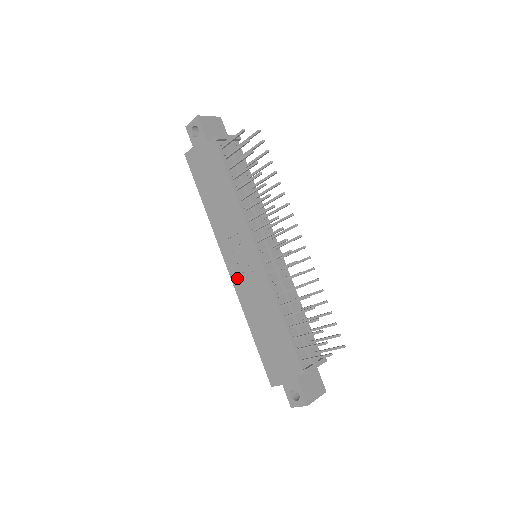
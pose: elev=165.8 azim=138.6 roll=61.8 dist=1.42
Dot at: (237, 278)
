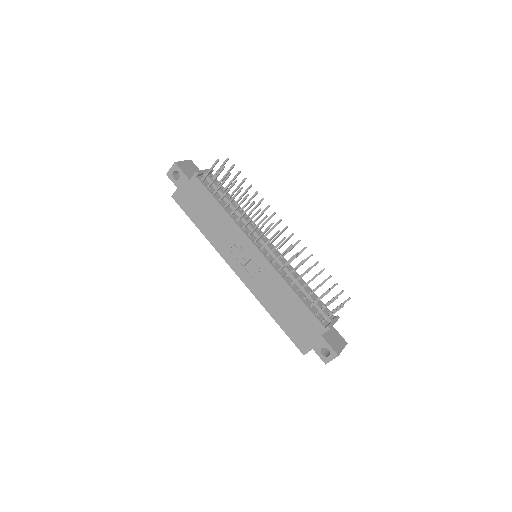
Dot at: (247, 278)
